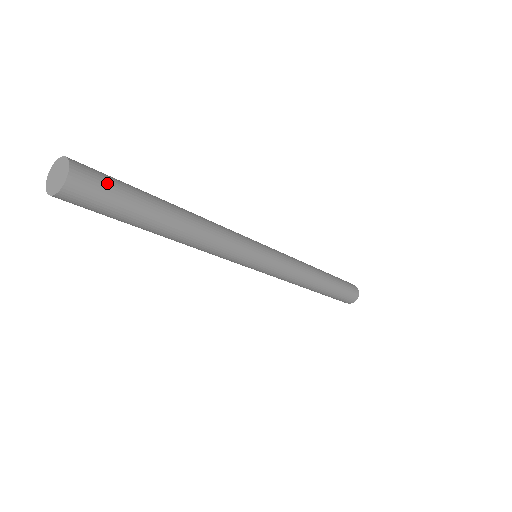
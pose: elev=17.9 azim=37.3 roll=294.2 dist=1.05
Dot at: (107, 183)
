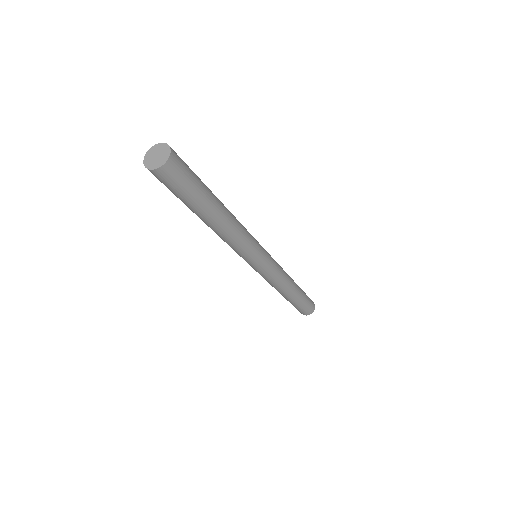
Dot at: (182, 181)
